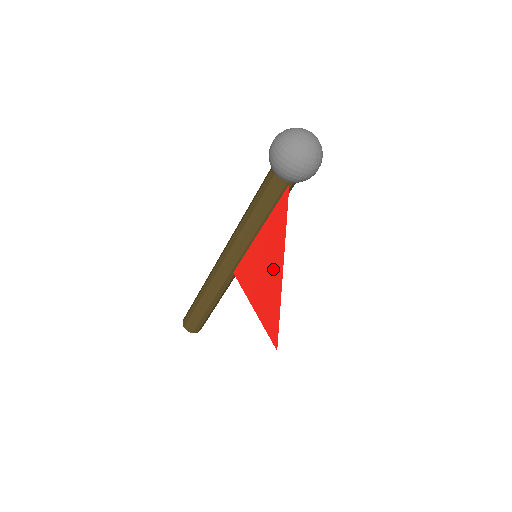
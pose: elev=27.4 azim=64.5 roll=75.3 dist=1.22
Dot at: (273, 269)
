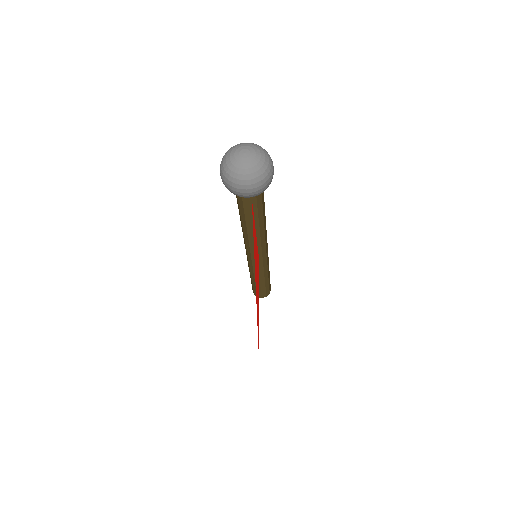
Dot at: (256, 279)
